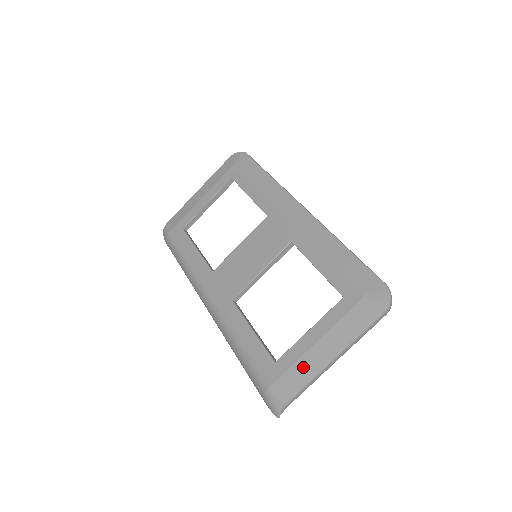
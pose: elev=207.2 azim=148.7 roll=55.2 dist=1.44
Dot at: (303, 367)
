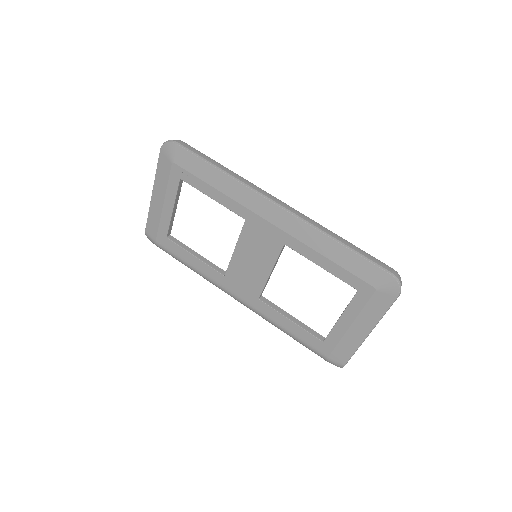
Dot at: (348, 343)
